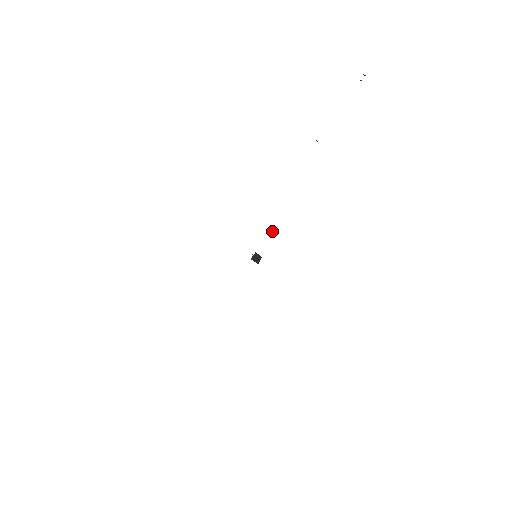
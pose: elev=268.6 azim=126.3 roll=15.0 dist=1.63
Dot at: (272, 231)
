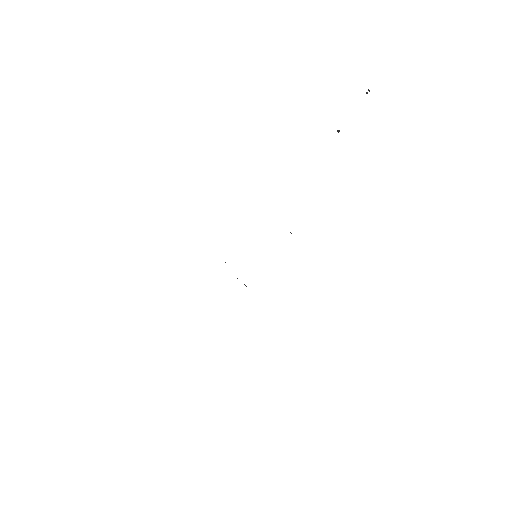
Dot at: occluded
